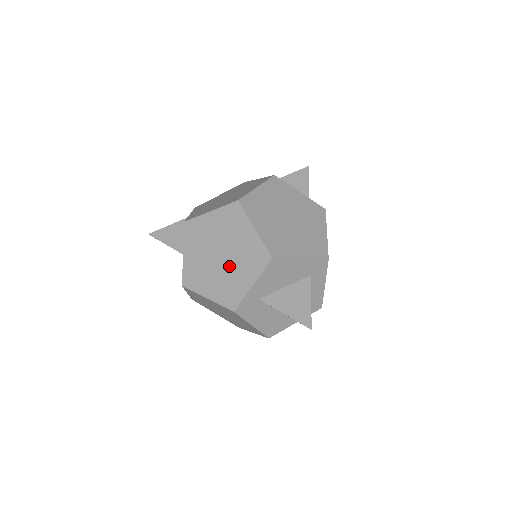
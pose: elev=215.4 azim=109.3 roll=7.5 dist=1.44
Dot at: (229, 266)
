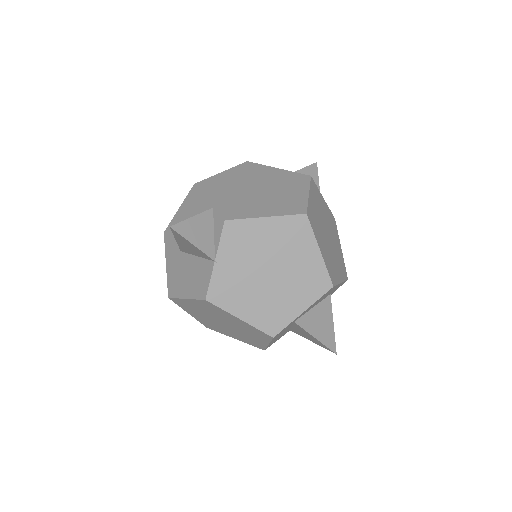
Dot at: (278, 287)
